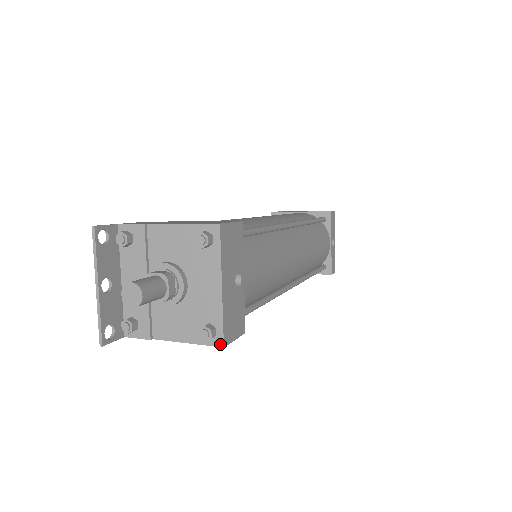
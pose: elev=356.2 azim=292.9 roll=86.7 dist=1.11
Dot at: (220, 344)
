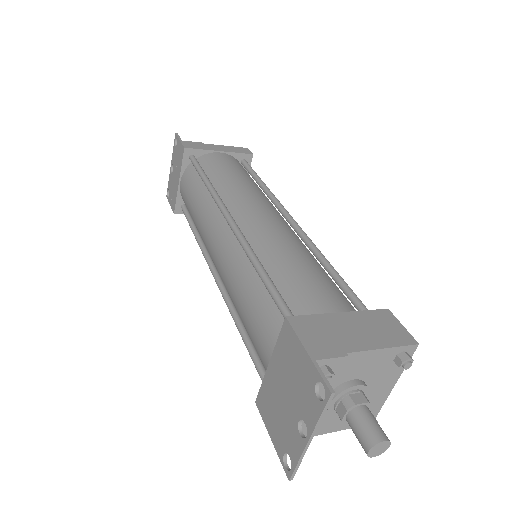
Dot at: occluded
